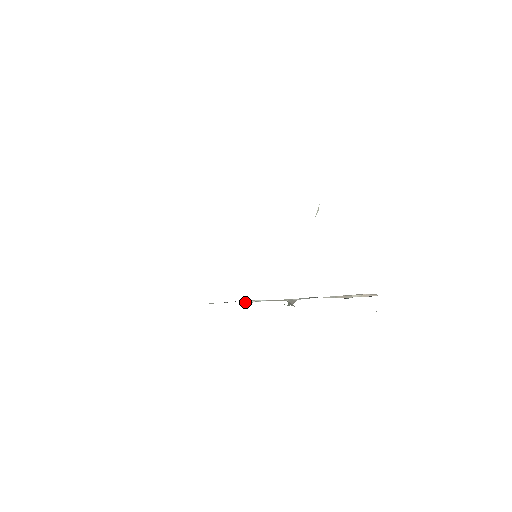
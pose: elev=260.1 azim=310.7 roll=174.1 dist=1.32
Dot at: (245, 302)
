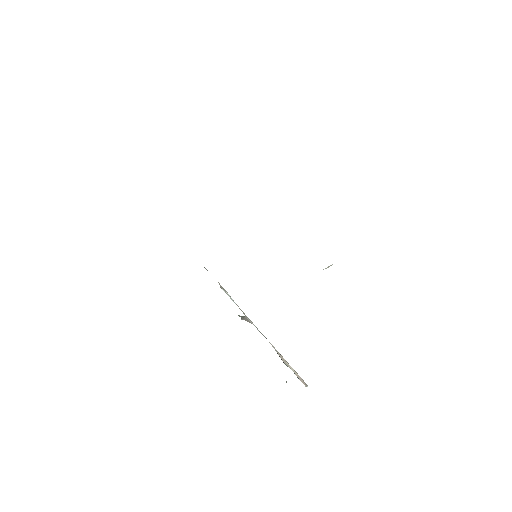
Dot at: (221, 286)
